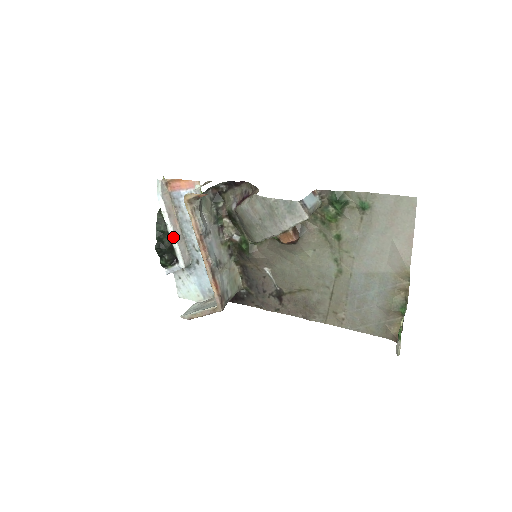
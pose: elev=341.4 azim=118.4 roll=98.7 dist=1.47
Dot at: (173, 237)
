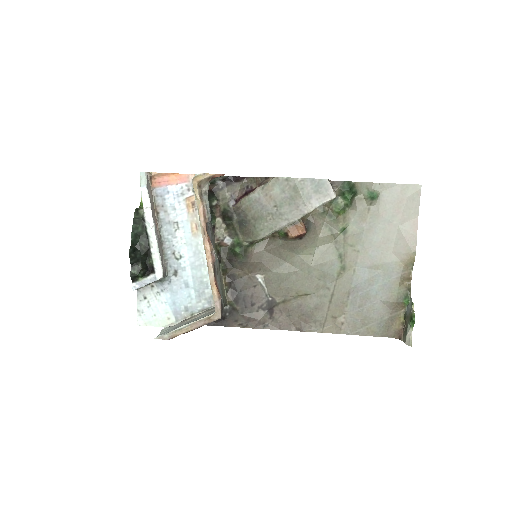
Dot at: (154, 239)
